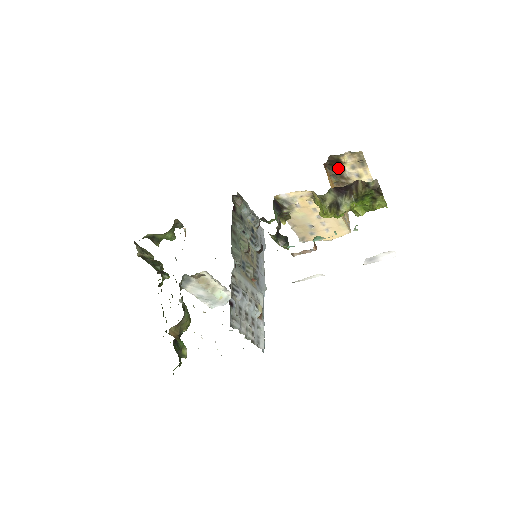
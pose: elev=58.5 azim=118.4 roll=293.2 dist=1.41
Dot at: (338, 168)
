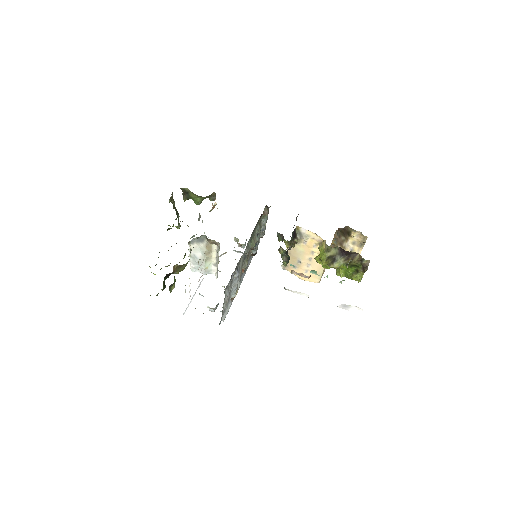
Dot at: (344, 237)
